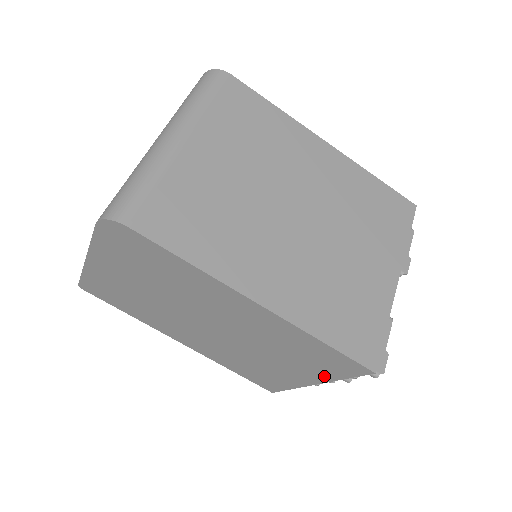
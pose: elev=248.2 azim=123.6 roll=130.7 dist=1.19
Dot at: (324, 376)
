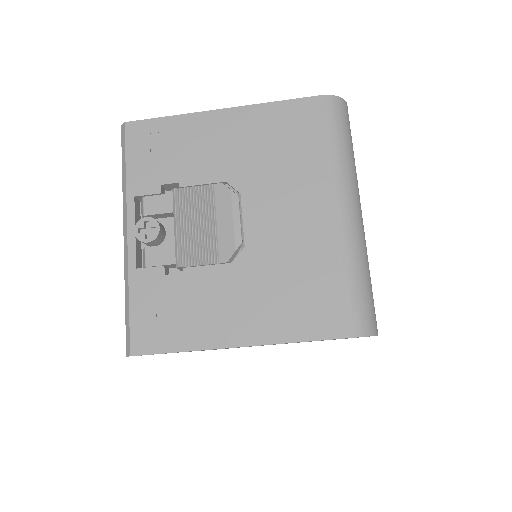
Dot at: occluded
